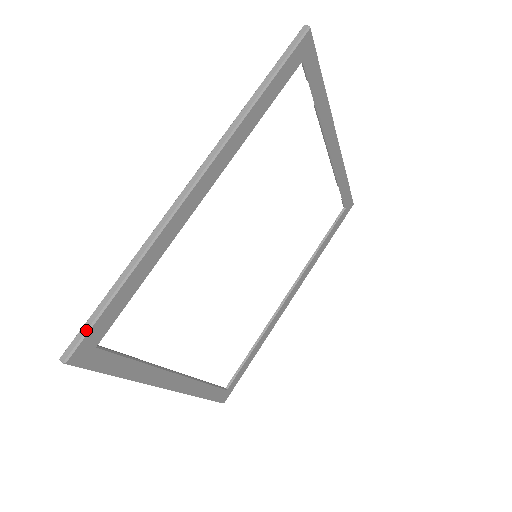
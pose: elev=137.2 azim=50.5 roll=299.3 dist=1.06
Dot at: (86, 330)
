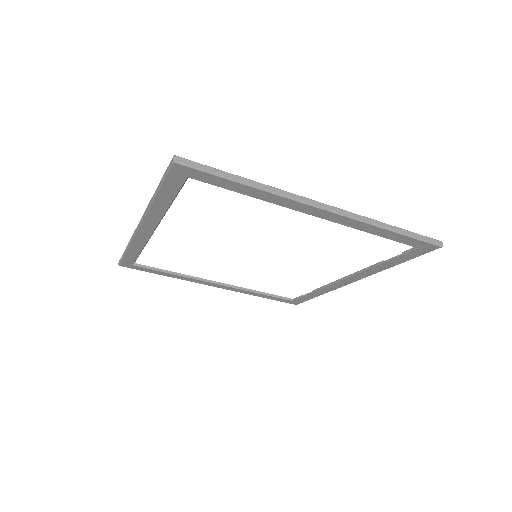
Dot at: (121, 259)
